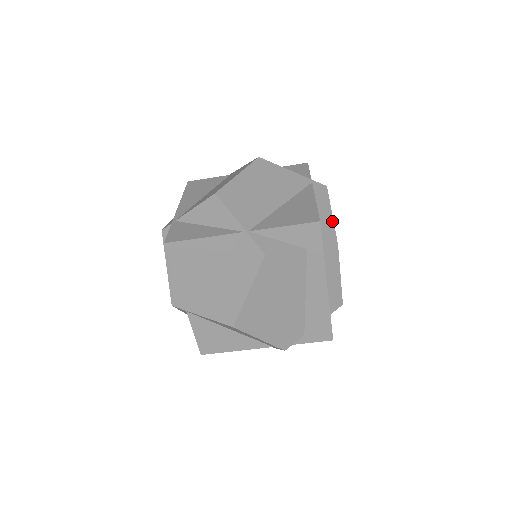
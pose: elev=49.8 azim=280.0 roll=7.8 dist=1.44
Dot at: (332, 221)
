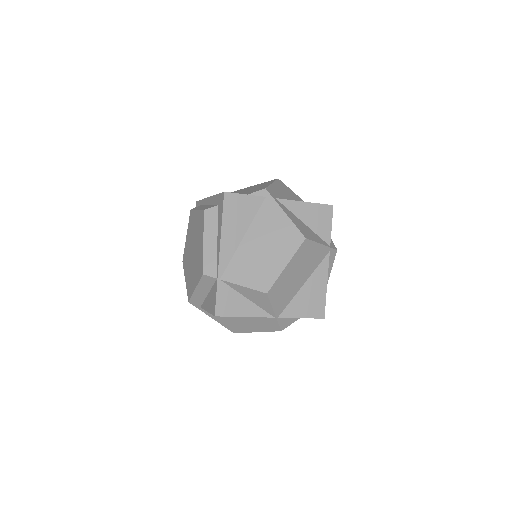
Dot at: occluded
